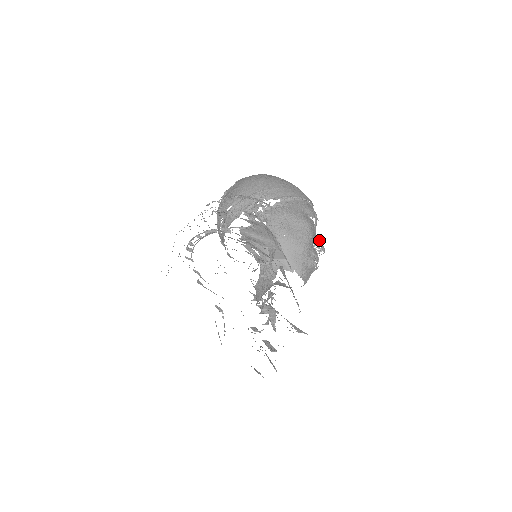
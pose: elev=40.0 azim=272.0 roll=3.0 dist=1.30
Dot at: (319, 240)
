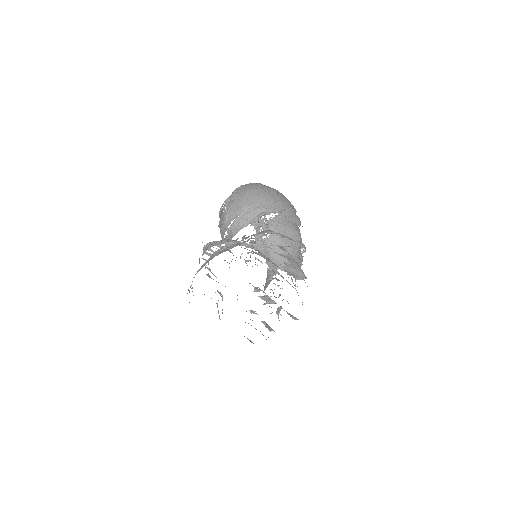
Dot at: occluded
